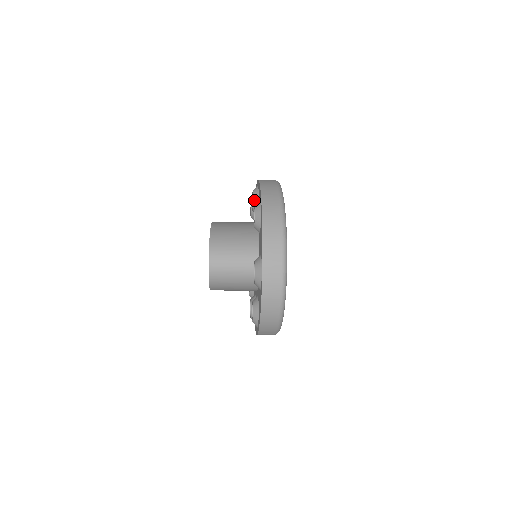
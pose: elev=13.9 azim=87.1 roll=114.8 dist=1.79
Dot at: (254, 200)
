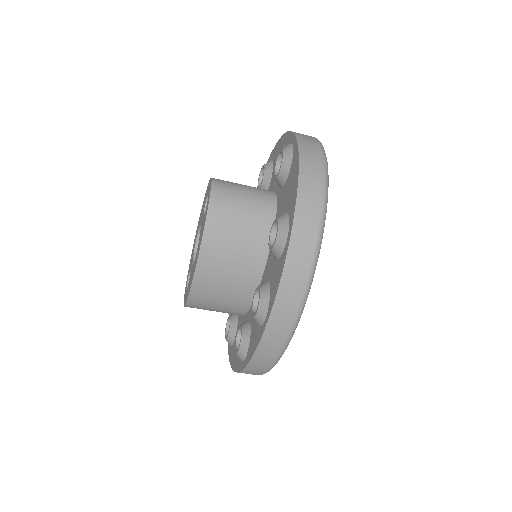
Dot at: occluded
